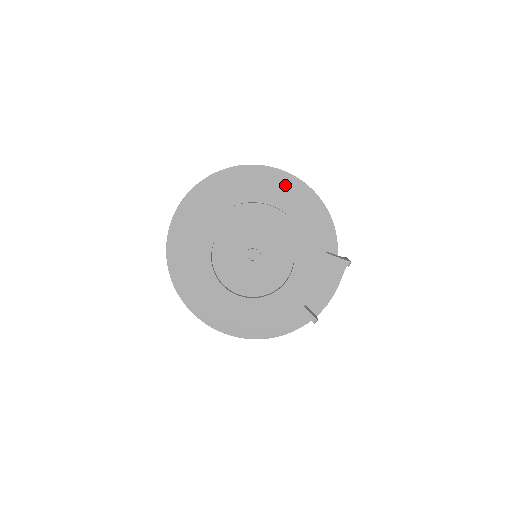
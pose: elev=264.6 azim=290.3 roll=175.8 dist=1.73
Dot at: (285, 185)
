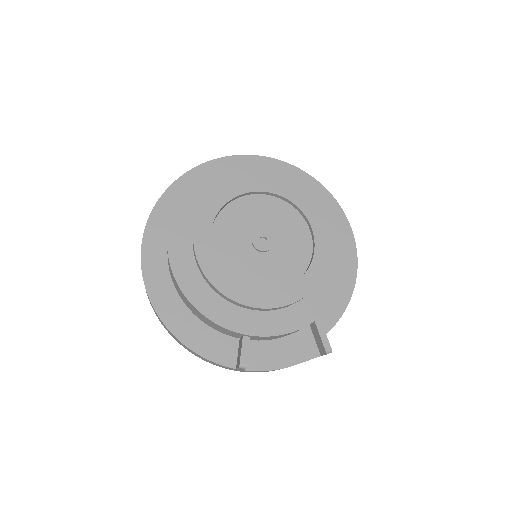
Dot at: occluded
